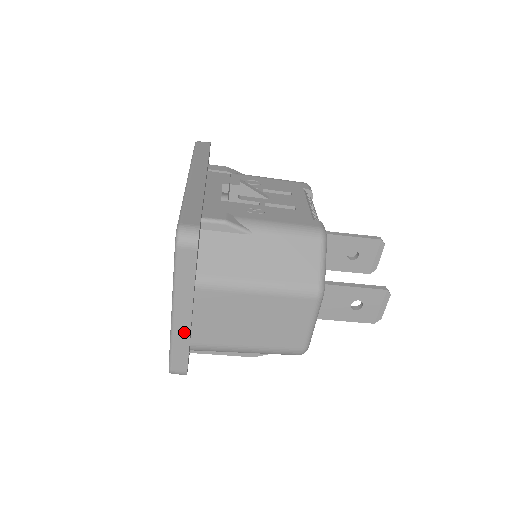
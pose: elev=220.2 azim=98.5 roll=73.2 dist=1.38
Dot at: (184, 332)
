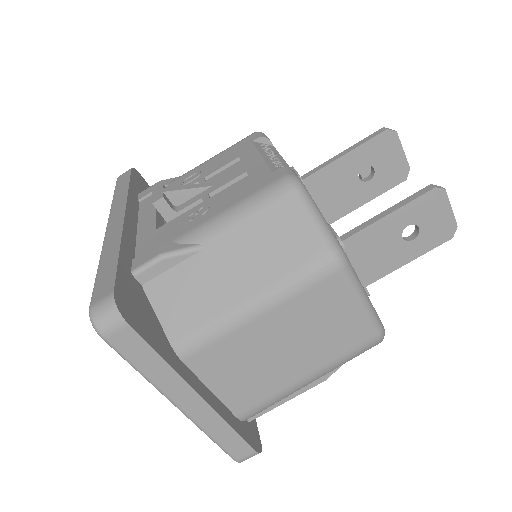
Dot at: (209, 417)
